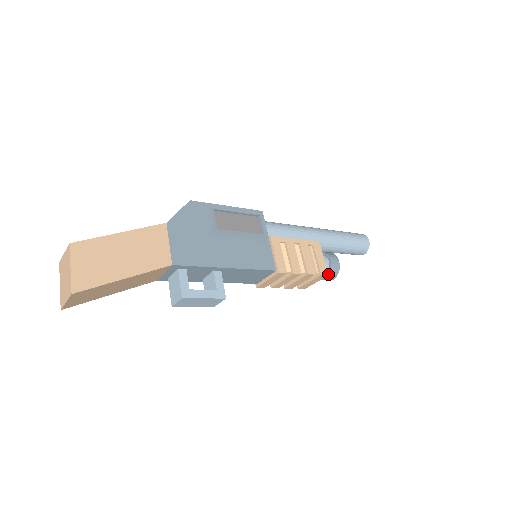
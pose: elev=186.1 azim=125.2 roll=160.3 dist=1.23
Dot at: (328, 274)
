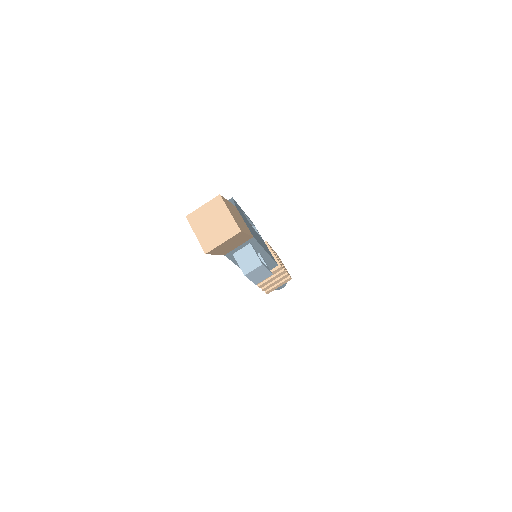
Dot at: occluded
